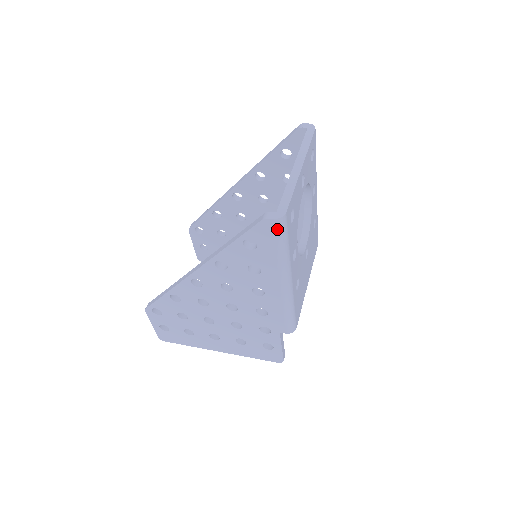
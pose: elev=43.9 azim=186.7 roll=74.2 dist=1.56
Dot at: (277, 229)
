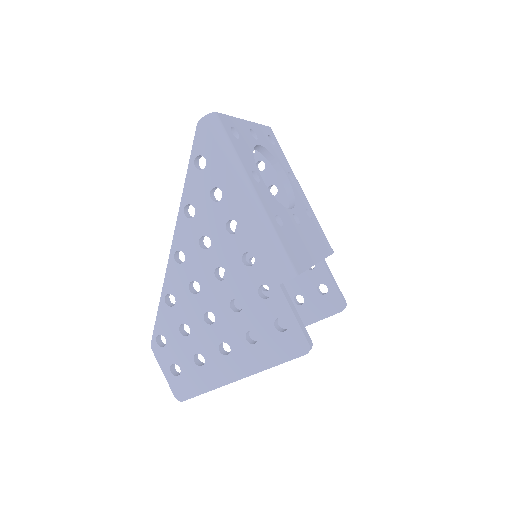
Dot at: (212, 126)
